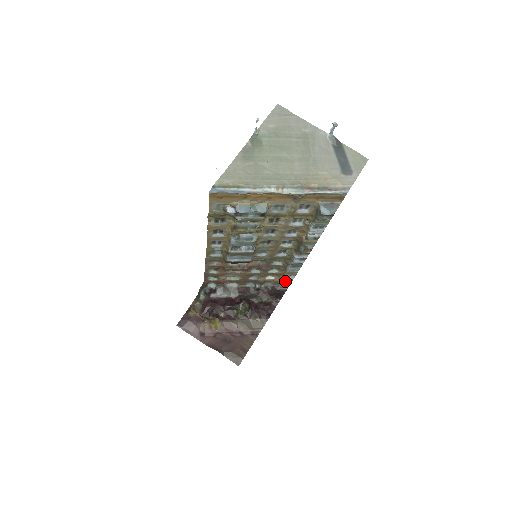
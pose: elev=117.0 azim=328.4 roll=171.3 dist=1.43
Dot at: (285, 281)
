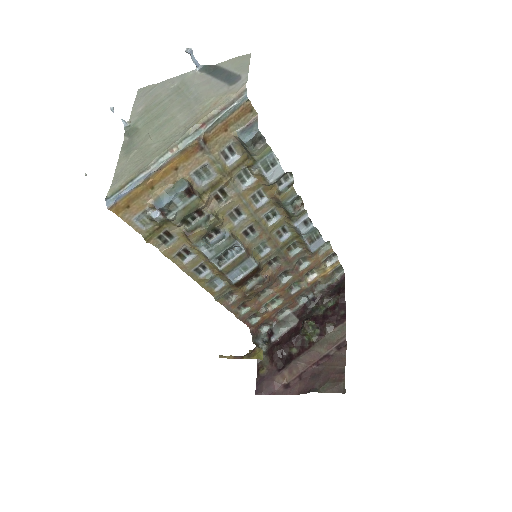
Dot at: (334, 270)
